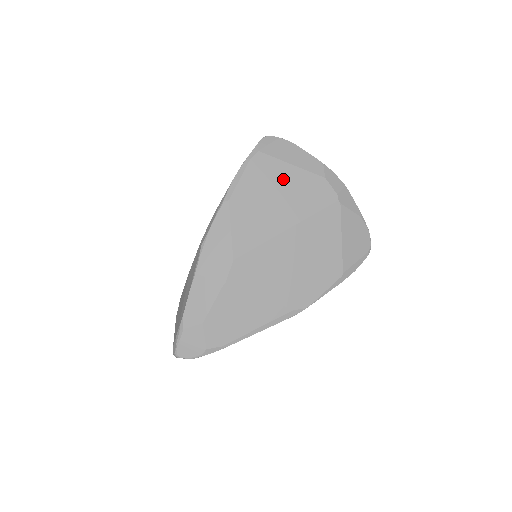
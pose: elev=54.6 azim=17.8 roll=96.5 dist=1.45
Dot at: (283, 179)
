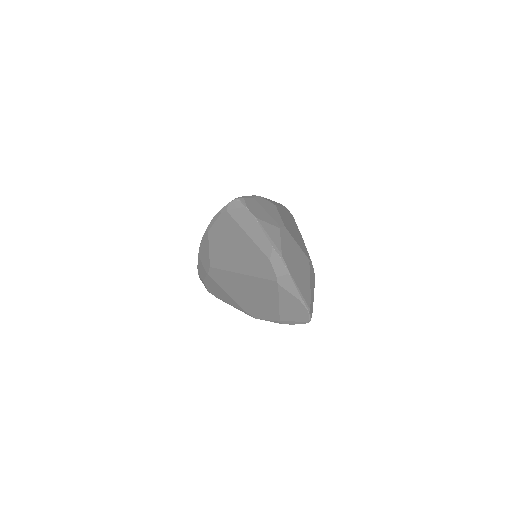
Dot at: (241, 241)
